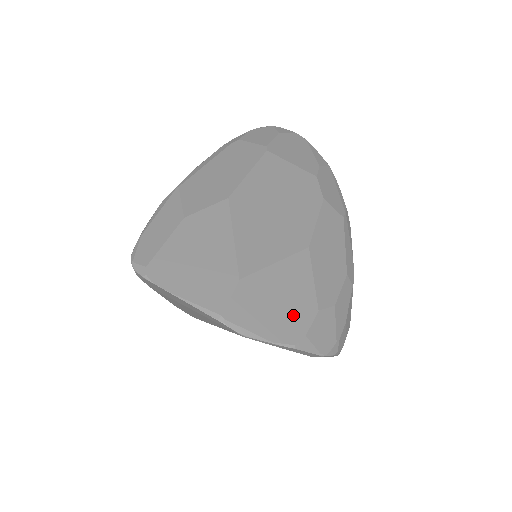
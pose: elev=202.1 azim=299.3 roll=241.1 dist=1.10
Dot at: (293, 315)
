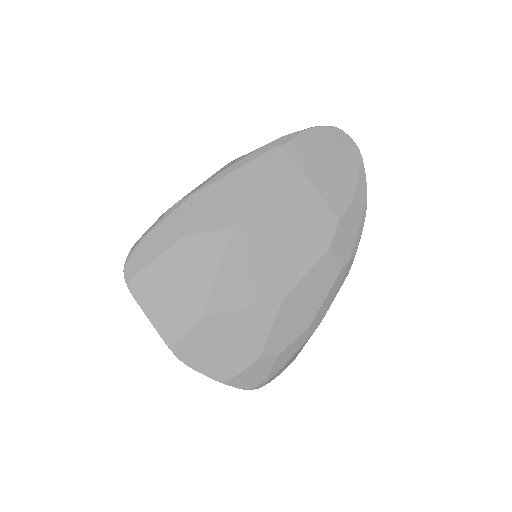
Dot at: (234, 357)
